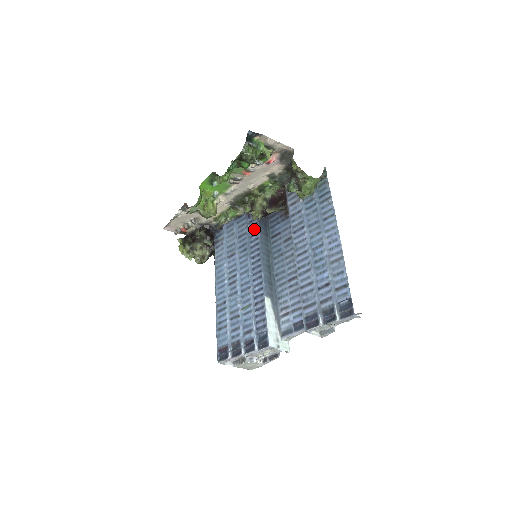
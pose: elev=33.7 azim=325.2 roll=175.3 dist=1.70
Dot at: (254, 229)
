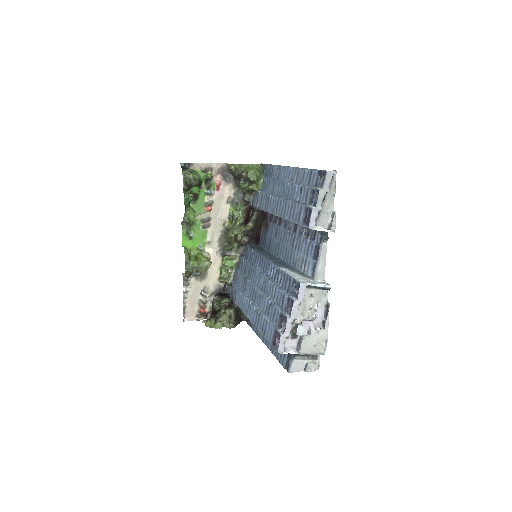
Dot at: (250, 254)
